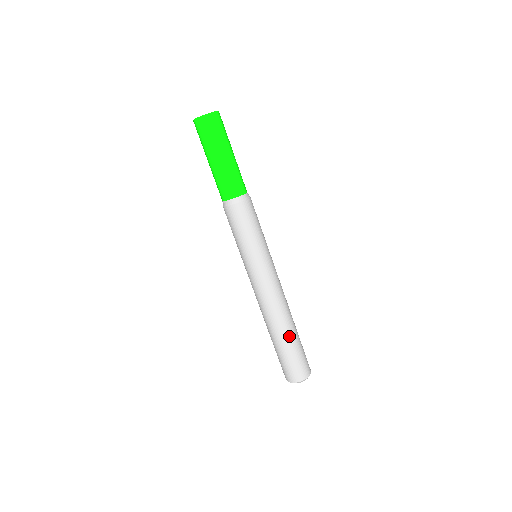
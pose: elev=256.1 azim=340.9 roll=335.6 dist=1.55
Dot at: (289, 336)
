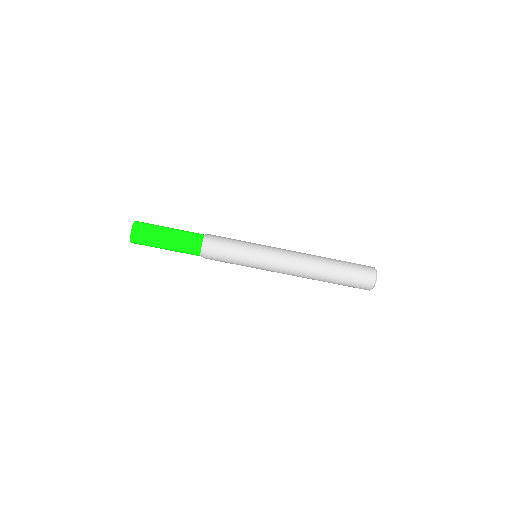
Dot at: (332, 261)
